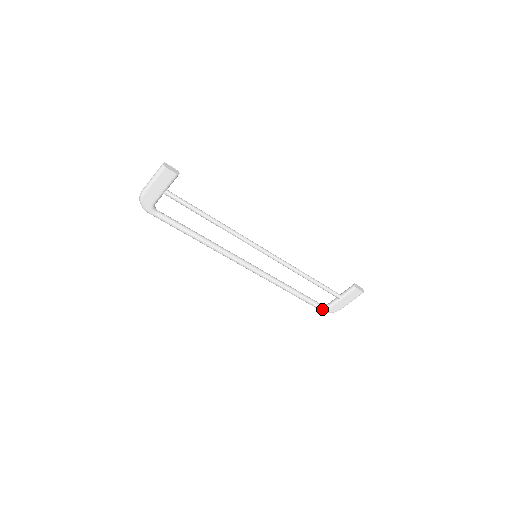
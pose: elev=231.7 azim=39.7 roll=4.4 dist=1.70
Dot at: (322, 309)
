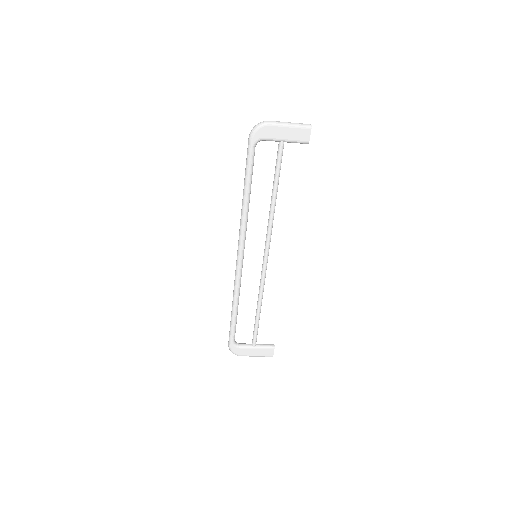
Dot at: (232, 343)
